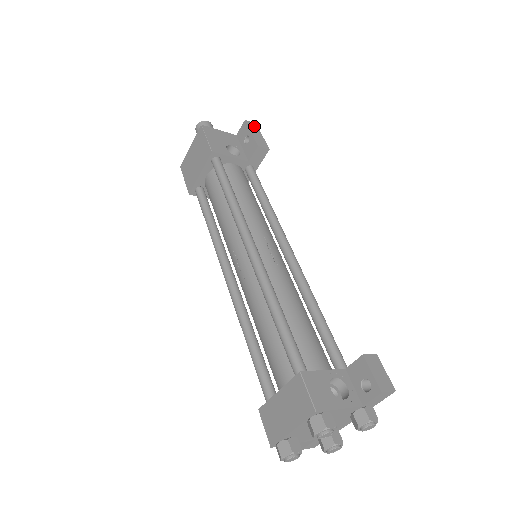
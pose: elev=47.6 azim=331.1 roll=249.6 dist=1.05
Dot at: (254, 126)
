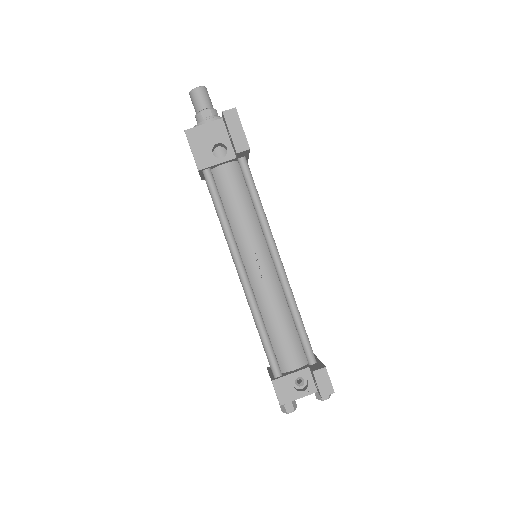
Dot at: (233, 115)
